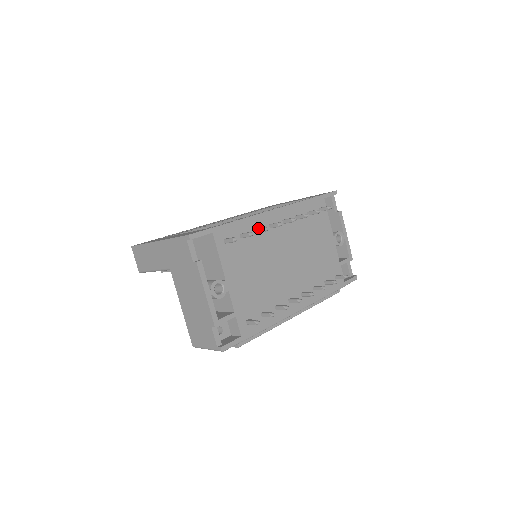
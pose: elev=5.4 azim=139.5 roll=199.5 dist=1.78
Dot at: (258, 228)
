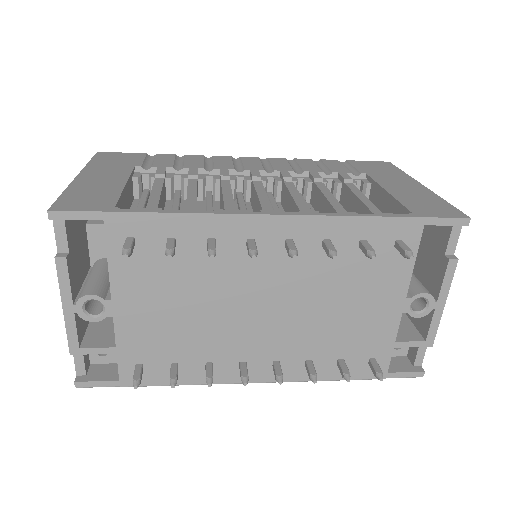
Dot at: (208, 241)
